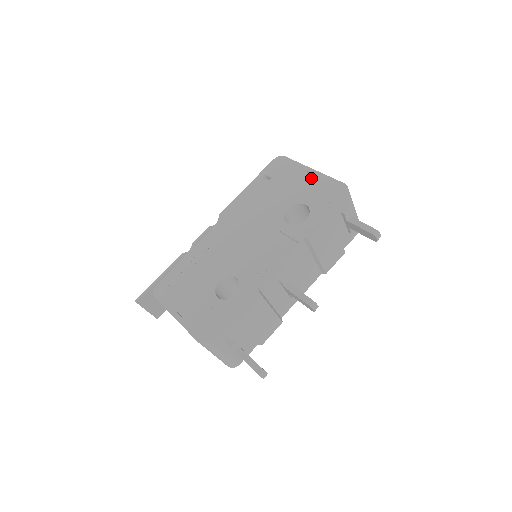
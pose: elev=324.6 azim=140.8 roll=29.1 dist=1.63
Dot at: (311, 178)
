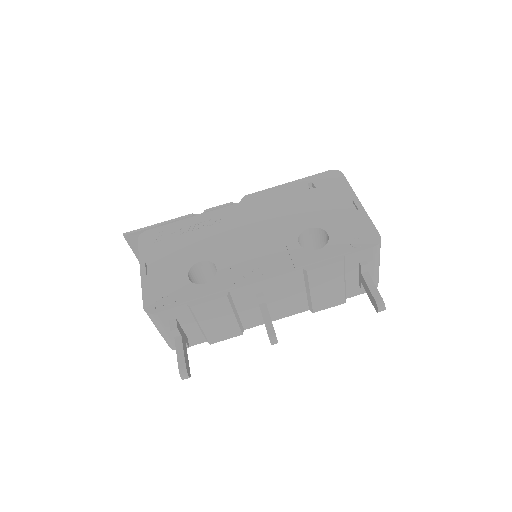
Dot at: (352, 210)
